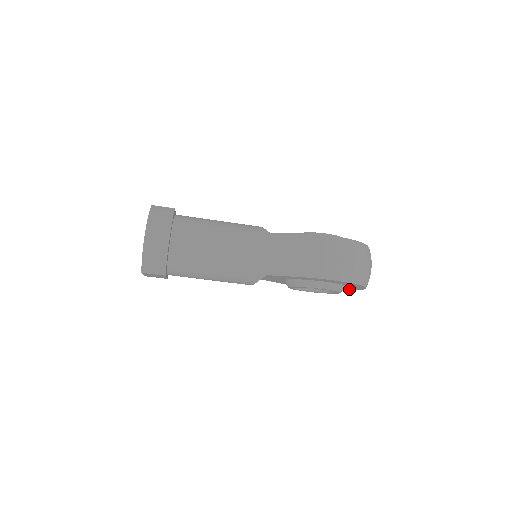
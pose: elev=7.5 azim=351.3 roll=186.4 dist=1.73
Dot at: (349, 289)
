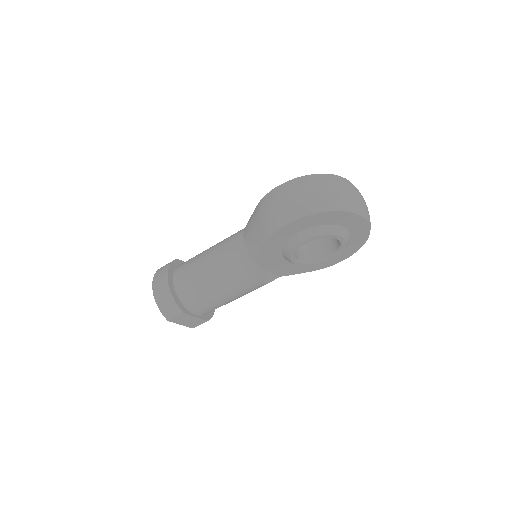
Dot at: (363, 230)
